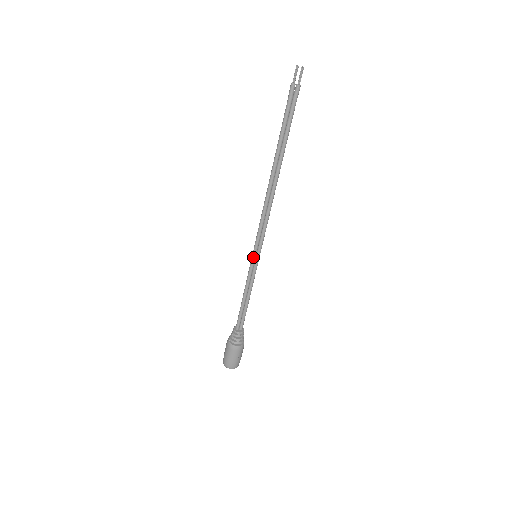
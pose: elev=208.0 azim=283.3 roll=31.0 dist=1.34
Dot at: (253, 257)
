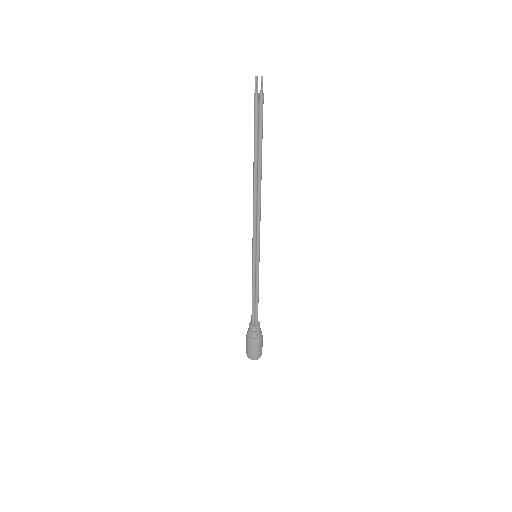
Dot at: (253, 257)
